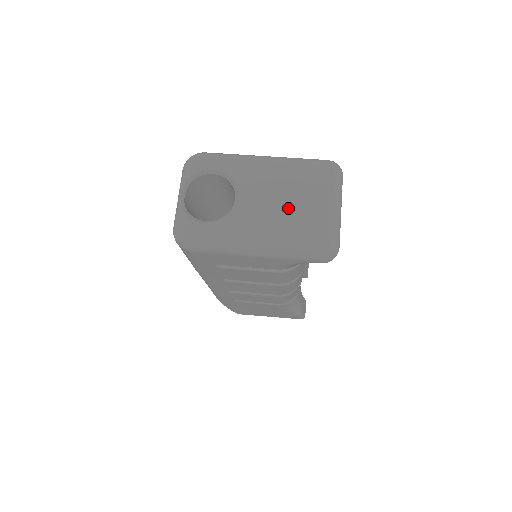
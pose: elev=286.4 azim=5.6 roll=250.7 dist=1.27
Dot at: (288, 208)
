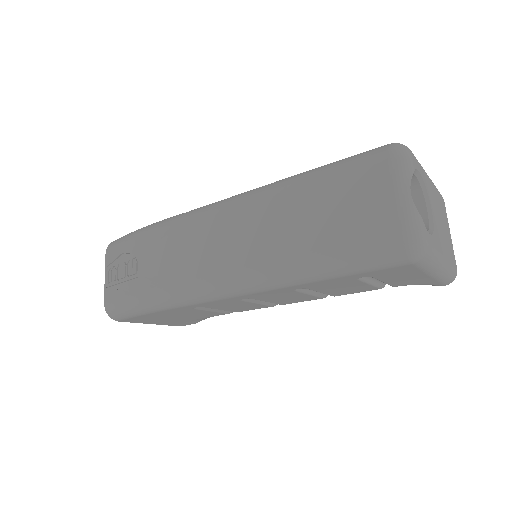
Dot at: (445, 232)
